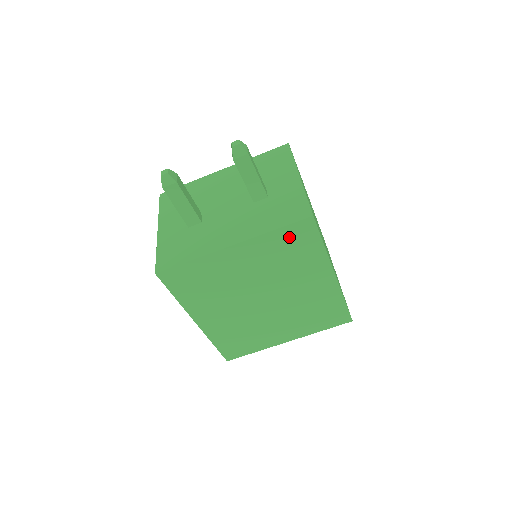
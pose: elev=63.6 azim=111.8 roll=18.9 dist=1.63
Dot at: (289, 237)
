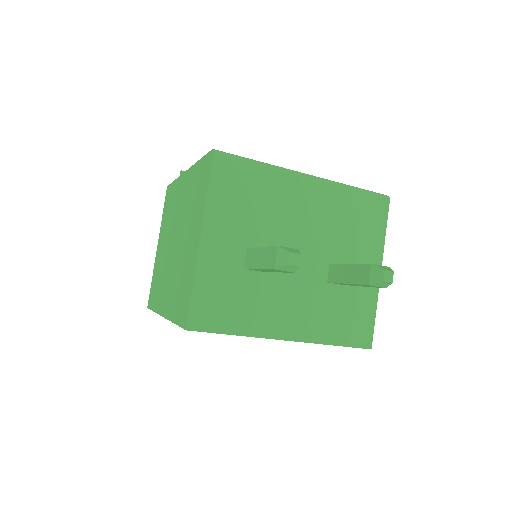
Dot at: occluded
